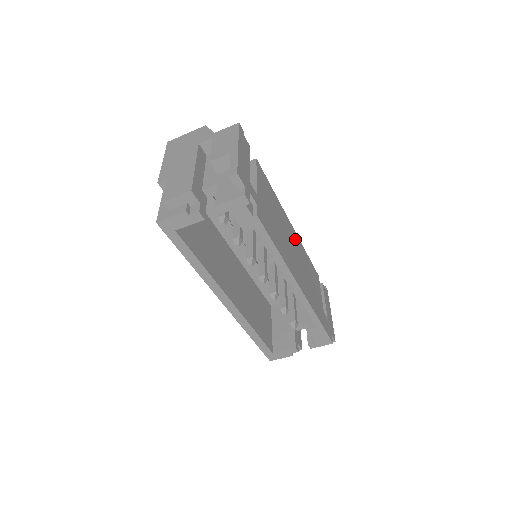
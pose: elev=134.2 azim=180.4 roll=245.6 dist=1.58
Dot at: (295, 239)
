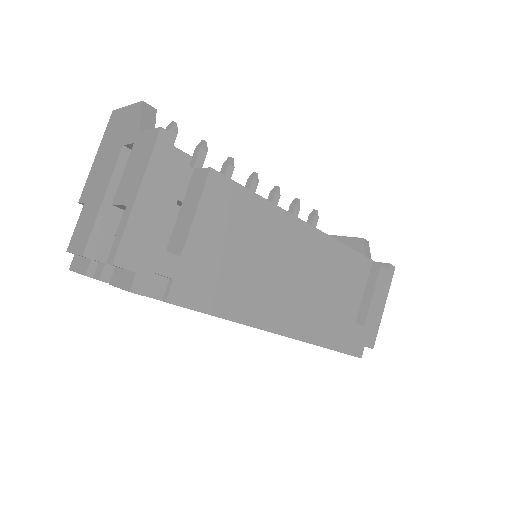
Dot at: (309, 245)
